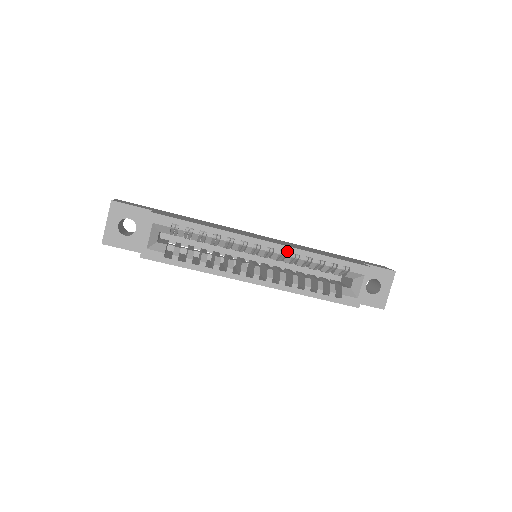
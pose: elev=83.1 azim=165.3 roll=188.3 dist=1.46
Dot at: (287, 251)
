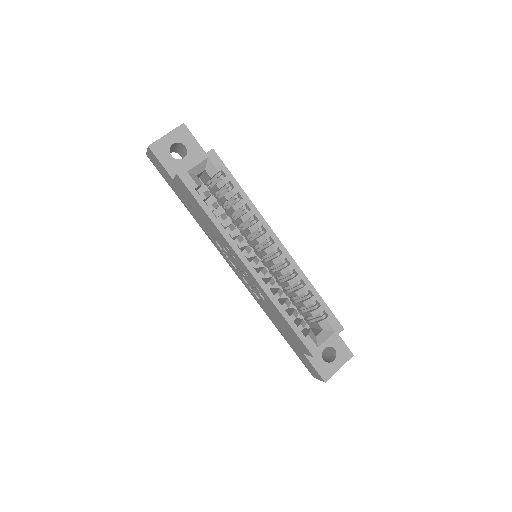
Dot at: (291, 263)
